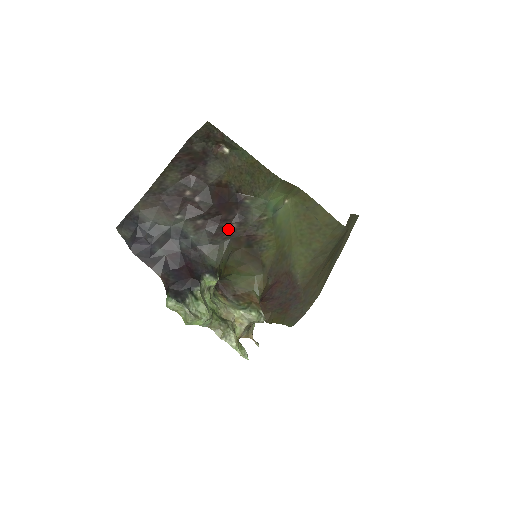
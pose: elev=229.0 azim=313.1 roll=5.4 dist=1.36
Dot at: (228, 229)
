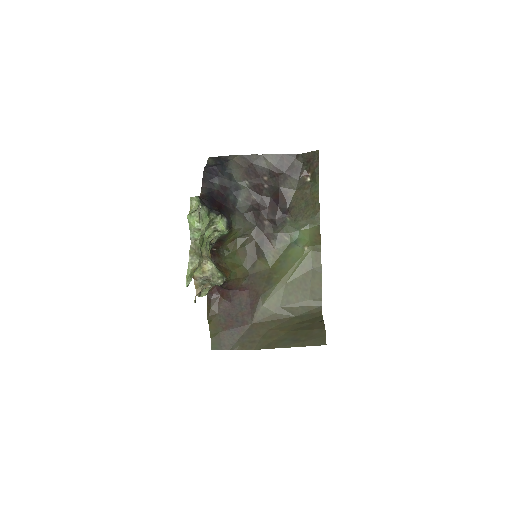
Dot at: (261, 220)
